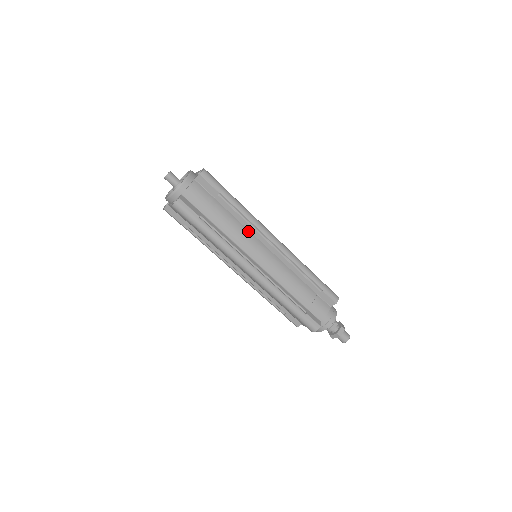
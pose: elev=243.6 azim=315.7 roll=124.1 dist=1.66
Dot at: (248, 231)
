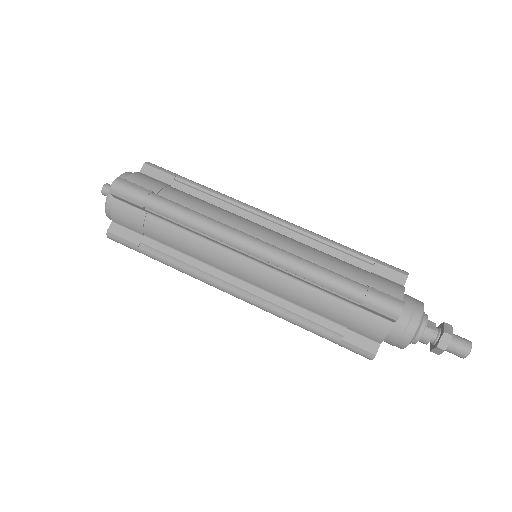
Dot at: (229, 212)
